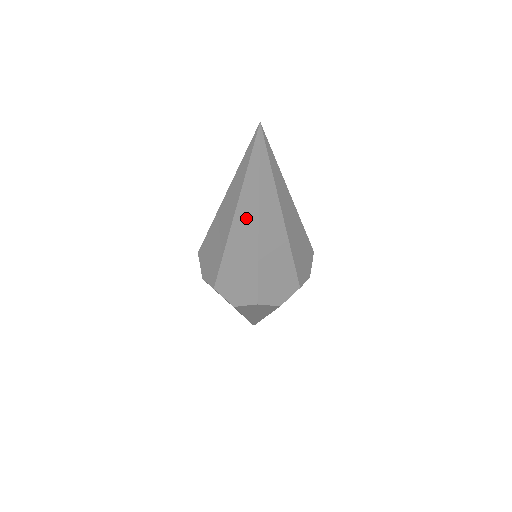
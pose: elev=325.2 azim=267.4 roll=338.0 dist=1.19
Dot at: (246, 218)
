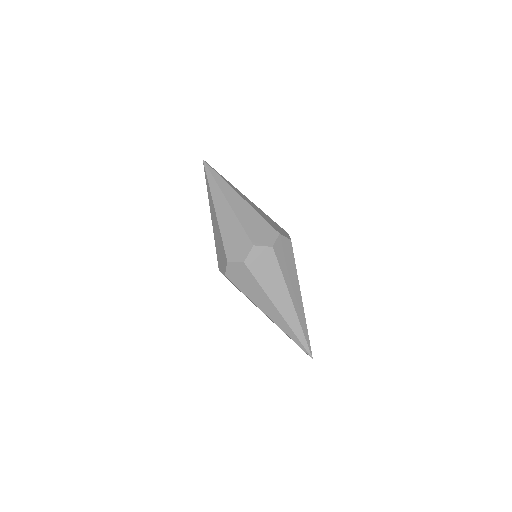
Dot at: (231, 195)
